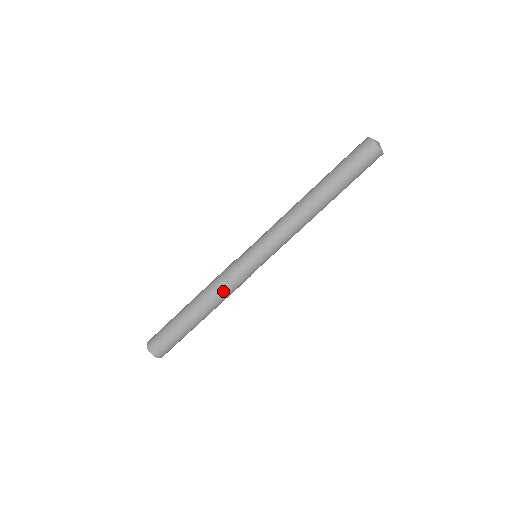
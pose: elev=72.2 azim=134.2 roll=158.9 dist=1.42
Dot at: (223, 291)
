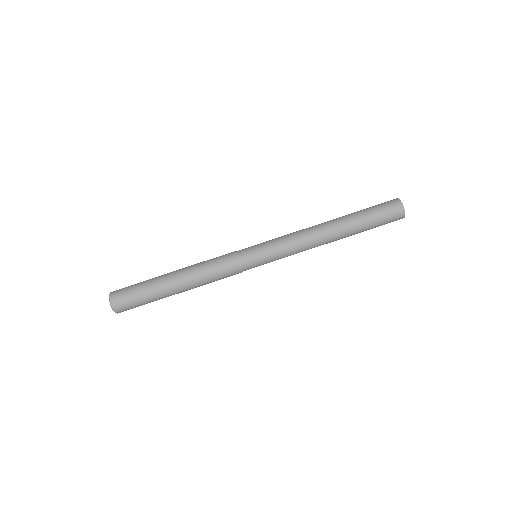
Dot at: (209, 263)
